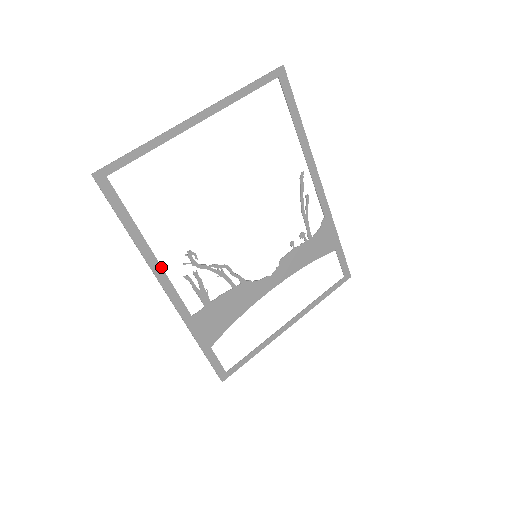
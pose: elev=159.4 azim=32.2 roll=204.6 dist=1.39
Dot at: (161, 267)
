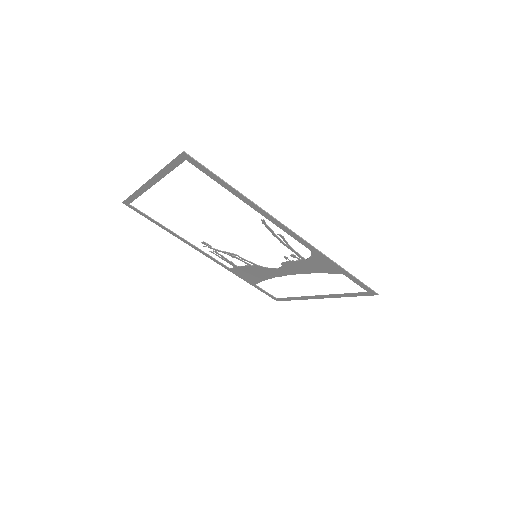
Dot at: (192, 244)
